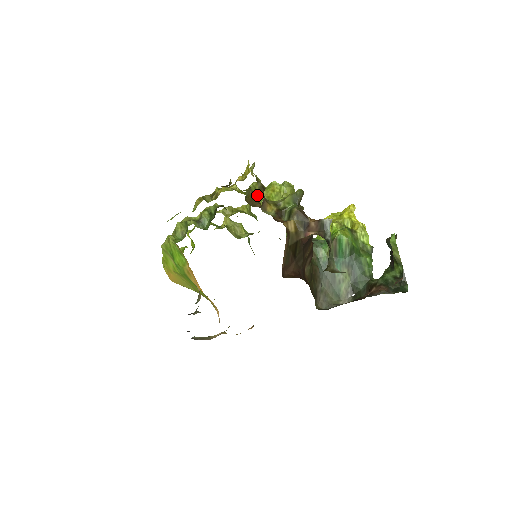
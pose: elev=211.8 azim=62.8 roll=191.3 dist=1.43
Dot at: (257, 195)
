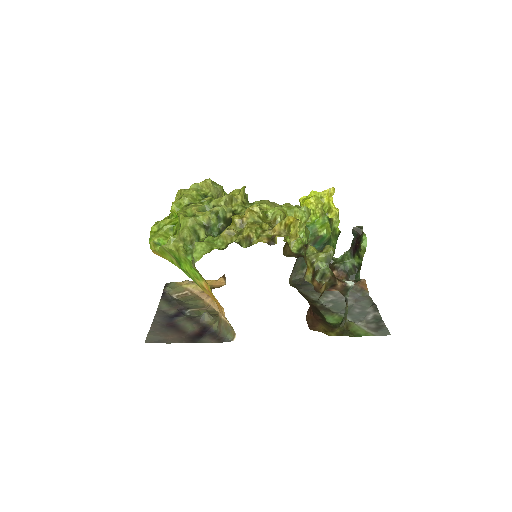
Dot at: occluded
